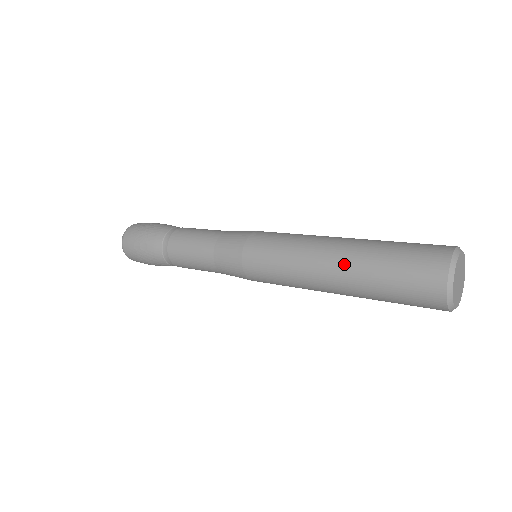
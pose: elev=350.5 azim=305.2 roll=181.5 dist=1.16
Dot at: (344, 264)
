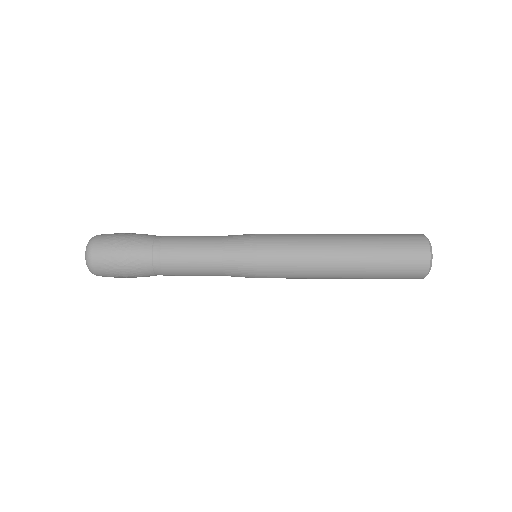
Dot at: (352, 277)
